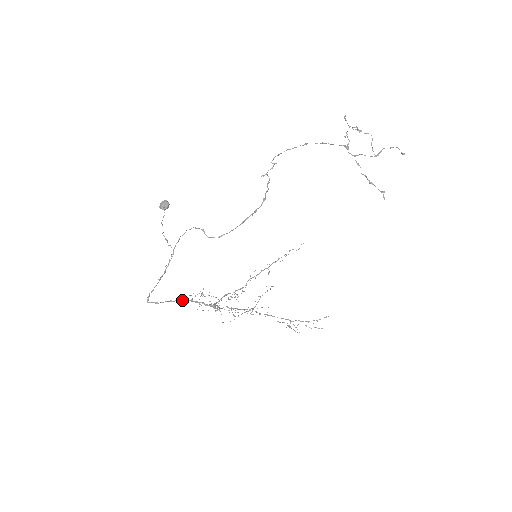
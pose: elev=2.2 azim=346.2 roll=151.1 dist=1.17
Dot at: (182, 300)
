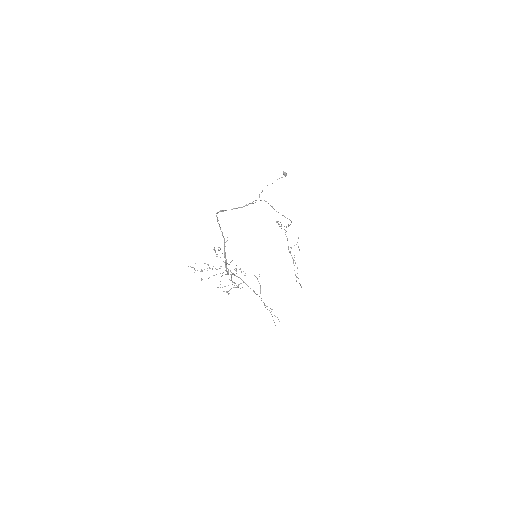
Dot at: (223, 236)
